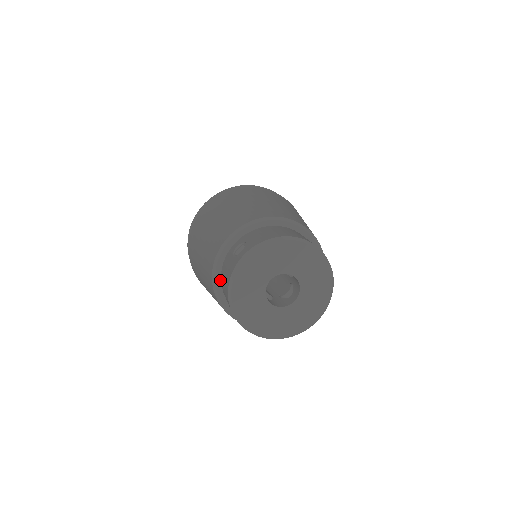
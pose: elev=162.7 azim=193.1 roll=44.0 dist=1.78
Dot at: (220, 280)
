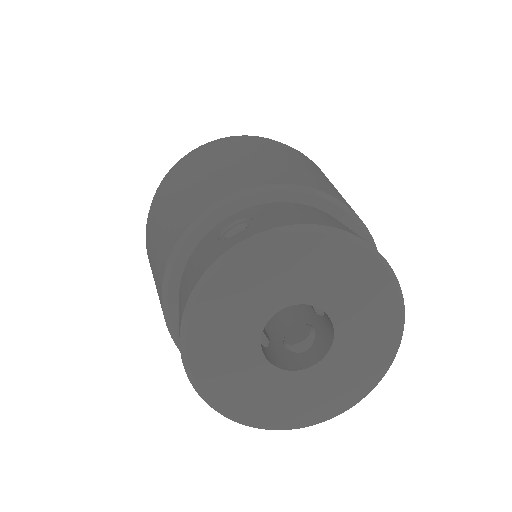
Dot at: (180, 277)
